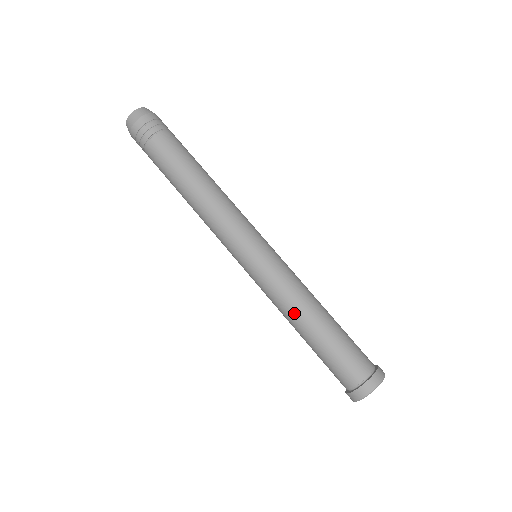
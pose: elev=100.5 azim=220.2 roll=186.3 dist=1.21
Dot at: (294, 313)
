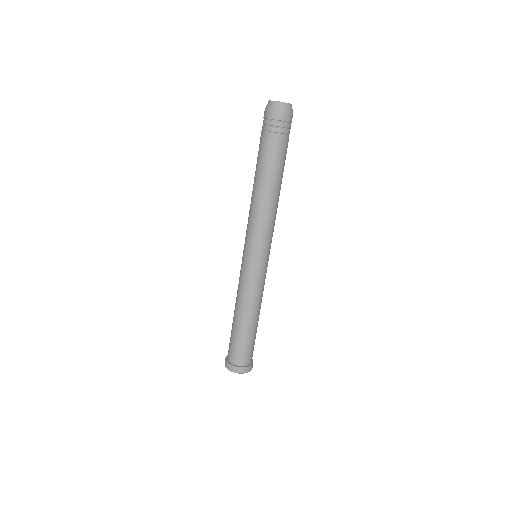
Dot at: (254, 308)
